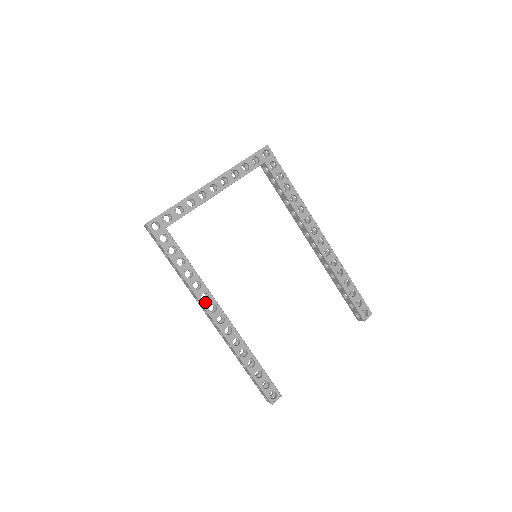
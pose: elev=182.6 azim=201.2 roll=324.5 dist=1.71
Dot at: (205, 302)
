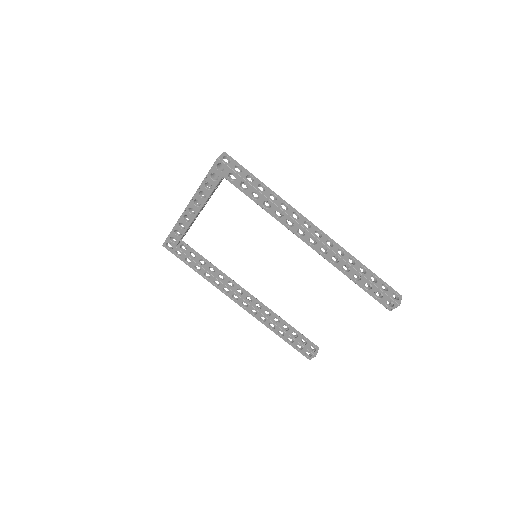
Dot at: (227, 294)
